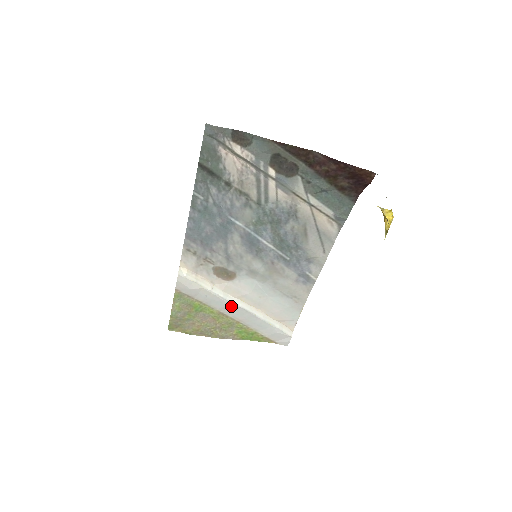
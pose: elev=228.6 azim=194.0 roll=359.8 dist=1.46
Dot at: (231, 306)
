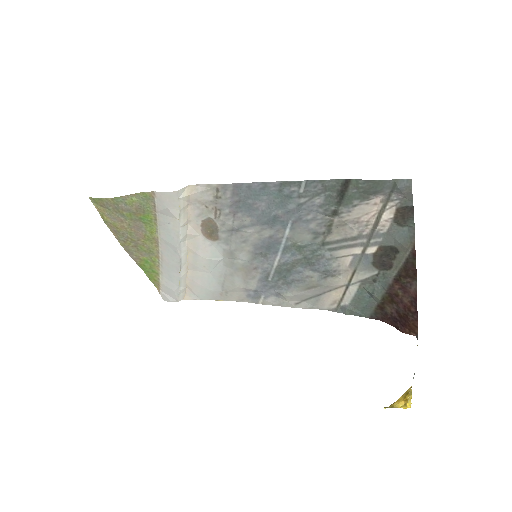
Dot at: (175, 248)
